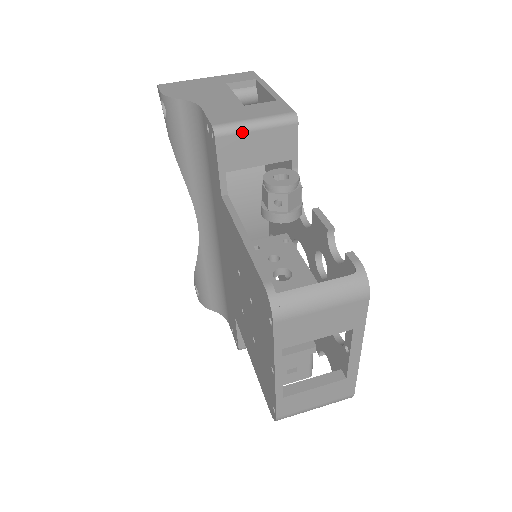
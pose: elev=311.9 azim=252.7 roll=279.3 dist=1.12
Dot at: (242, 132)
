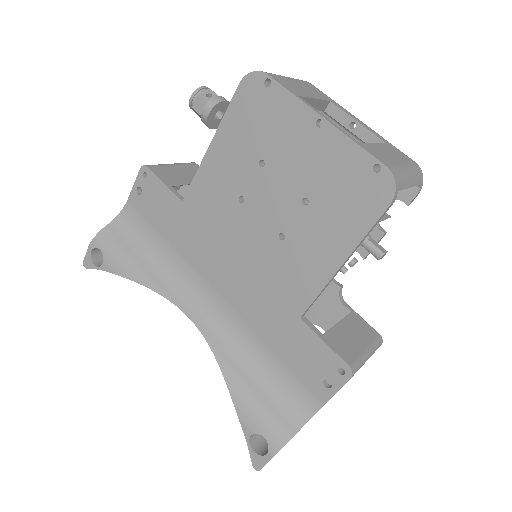
Dot at: (164, 165)
